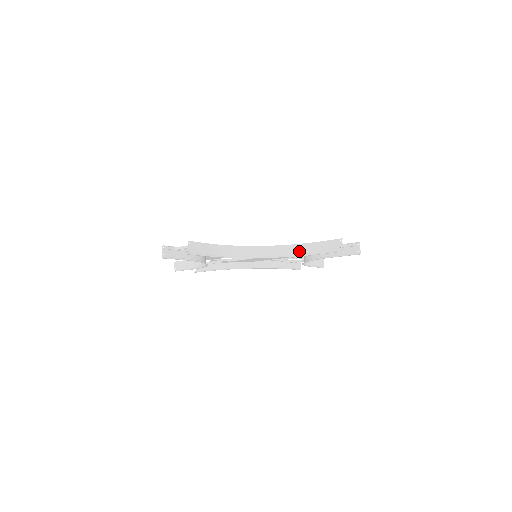
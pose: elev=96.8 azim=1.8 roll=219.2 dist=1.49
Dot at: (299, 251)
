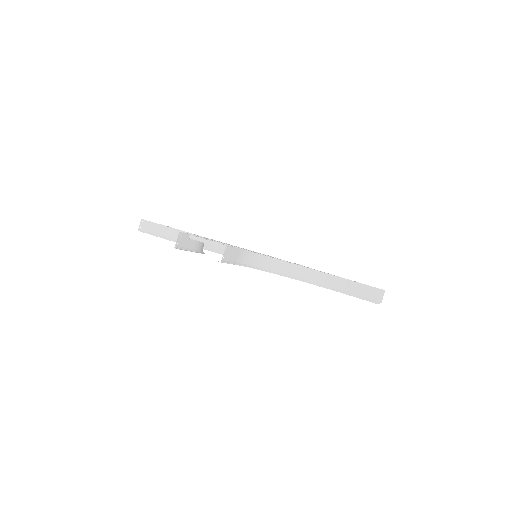
Dot at: (325, 282)
